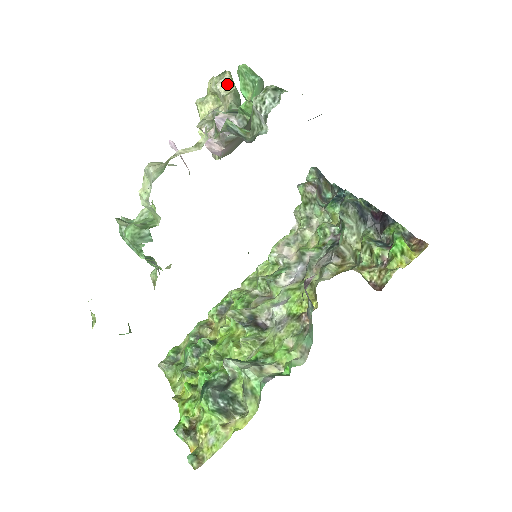
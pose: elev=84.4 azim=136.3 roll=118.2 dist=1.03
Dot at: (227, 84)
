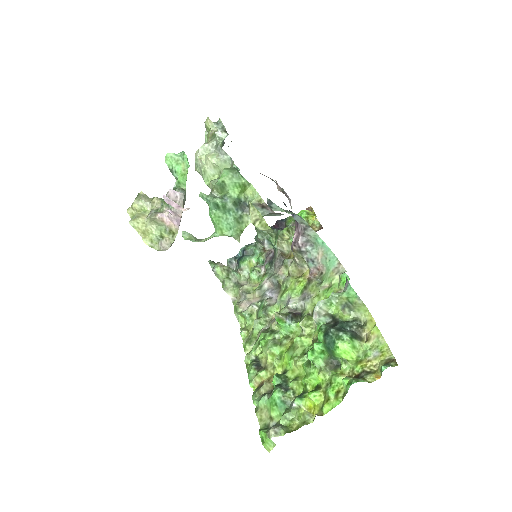
Dot at: (146, 198)
